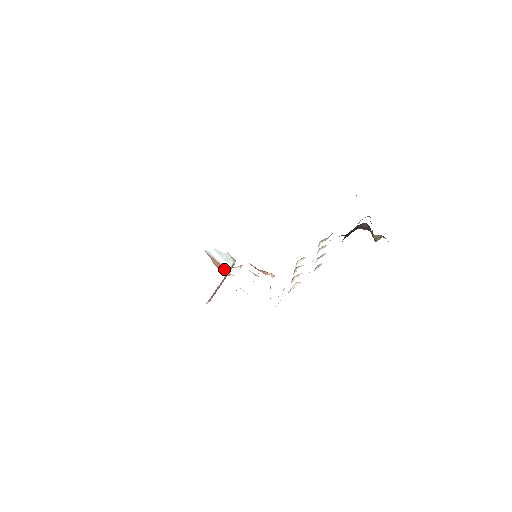
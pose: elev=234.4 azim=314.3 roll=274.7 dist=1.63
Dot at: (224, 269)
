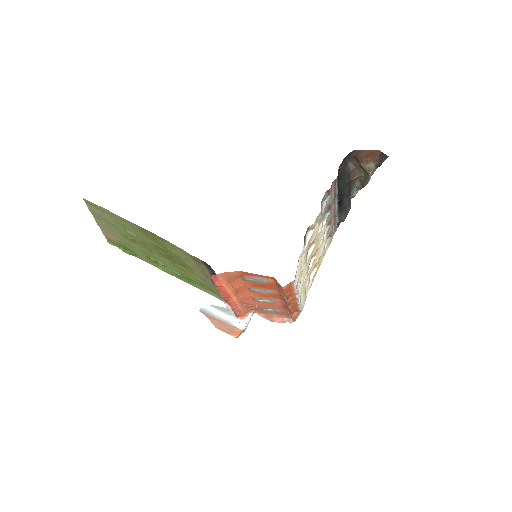
Dot at: (229, 327)
